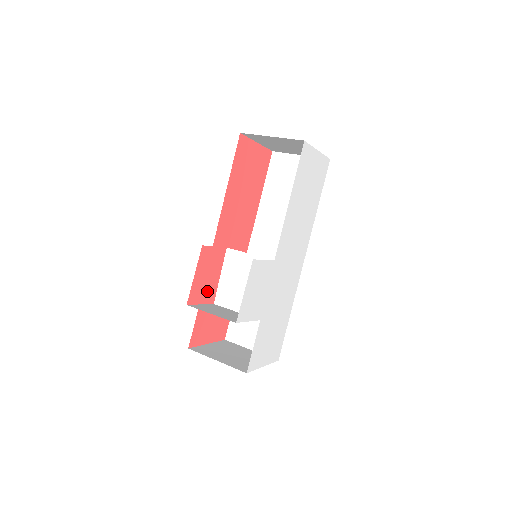
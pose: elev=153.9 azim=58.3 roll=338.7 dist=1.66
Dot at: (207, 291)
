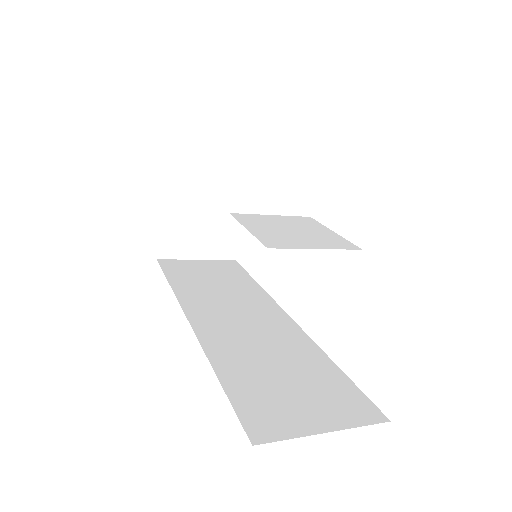
Dot at: occluded
